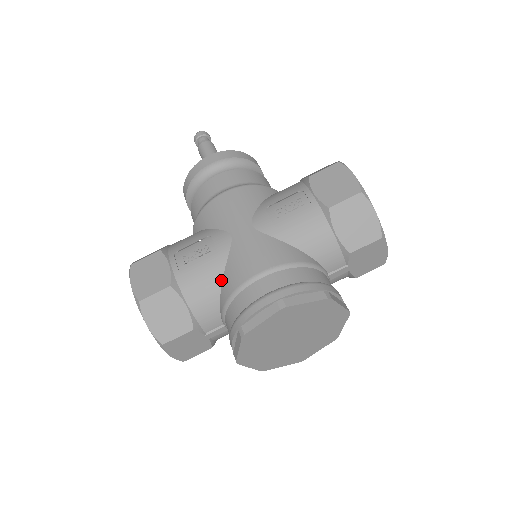
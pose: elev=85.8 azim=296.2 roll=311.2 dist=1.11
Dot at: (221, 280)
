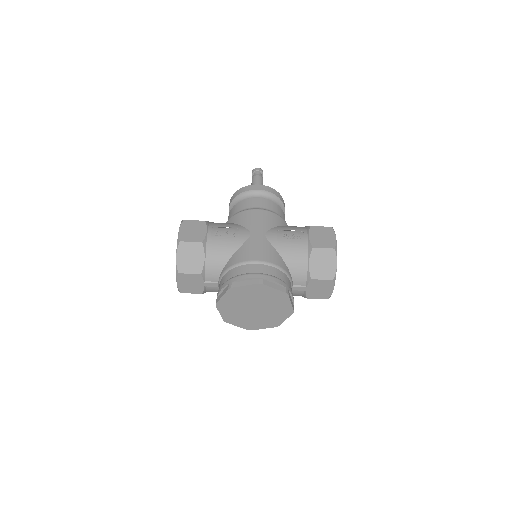
Dot at: (232, 255)
